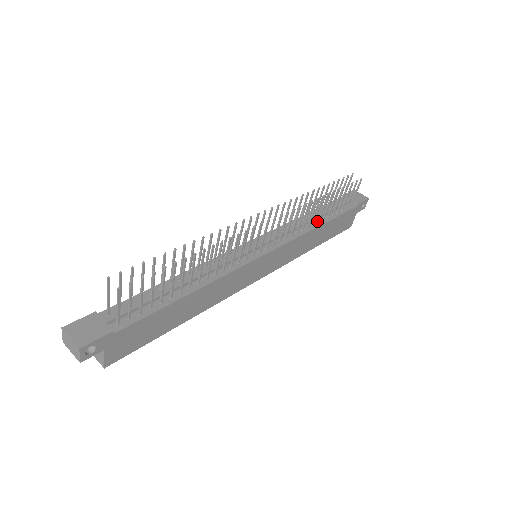
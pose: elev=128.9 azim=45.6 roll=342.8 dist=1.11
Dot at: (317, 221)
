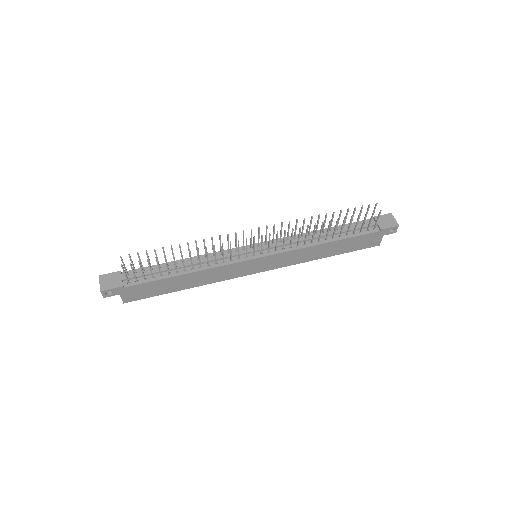
Dot at: (325, 238)
